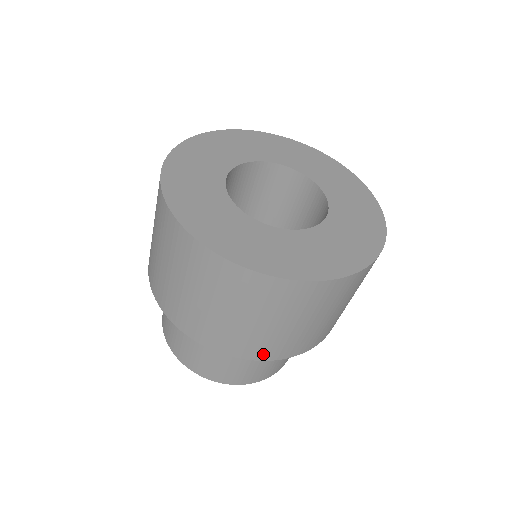
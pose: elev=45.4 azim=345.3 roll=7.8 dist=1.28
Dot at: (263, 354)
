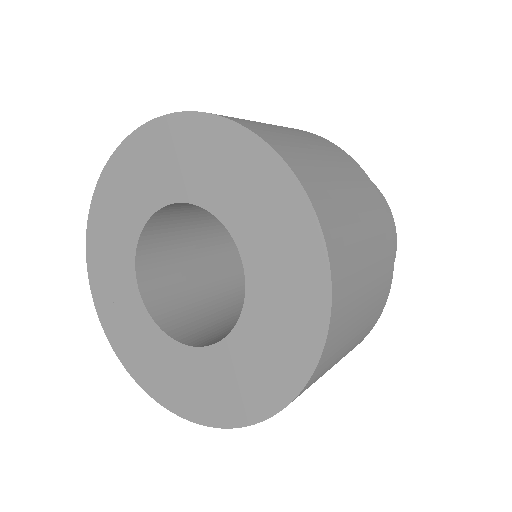
Dot at: occluded
